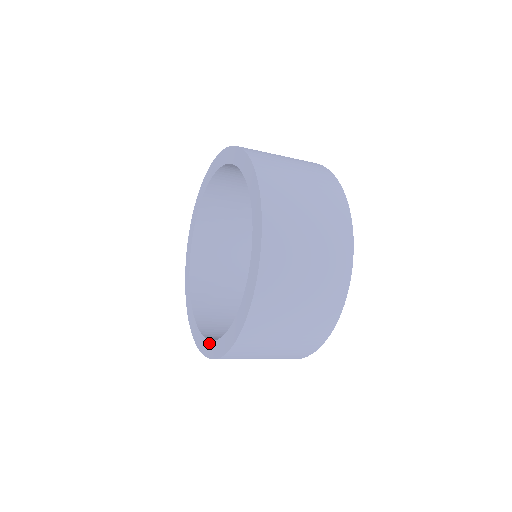
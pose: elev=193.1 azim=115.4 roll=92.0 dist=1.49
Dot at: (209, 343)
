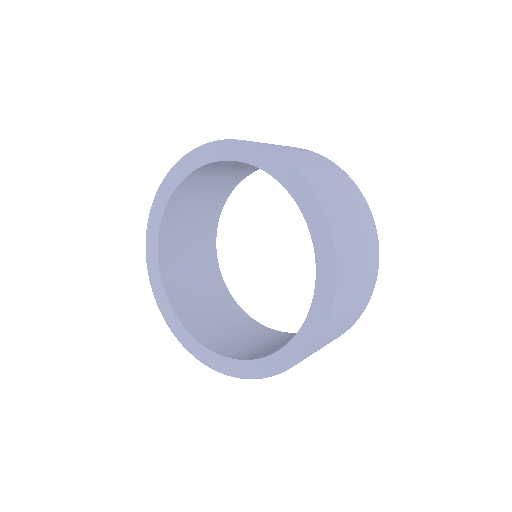
Dot at: (174, 316)
